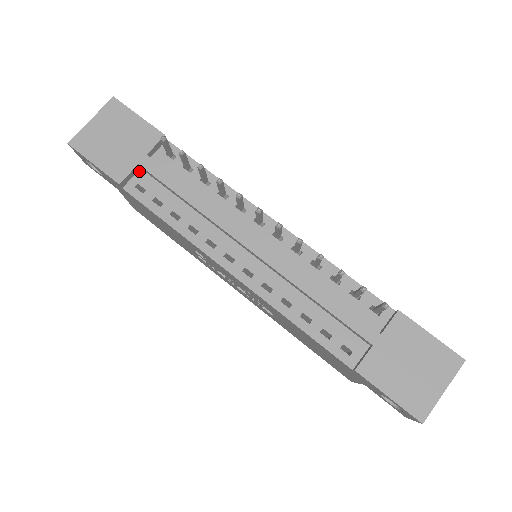
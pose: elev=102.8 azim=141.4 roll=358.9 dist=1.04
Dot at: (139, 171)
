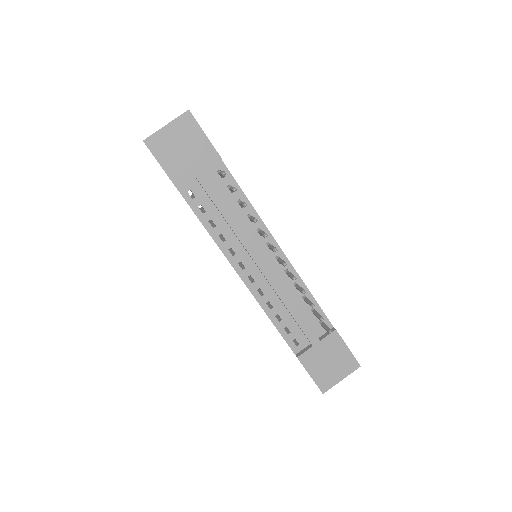
Dot at: (194, 179)
